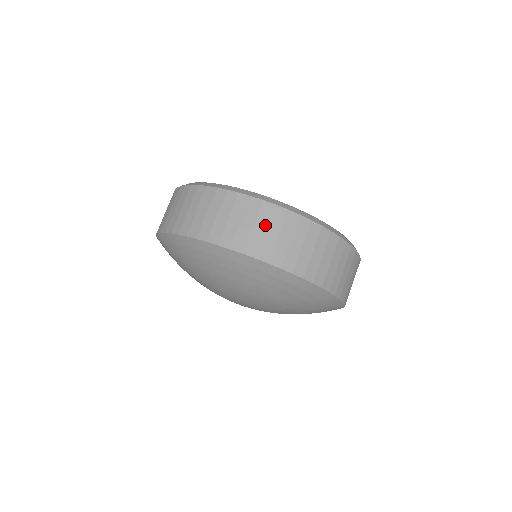
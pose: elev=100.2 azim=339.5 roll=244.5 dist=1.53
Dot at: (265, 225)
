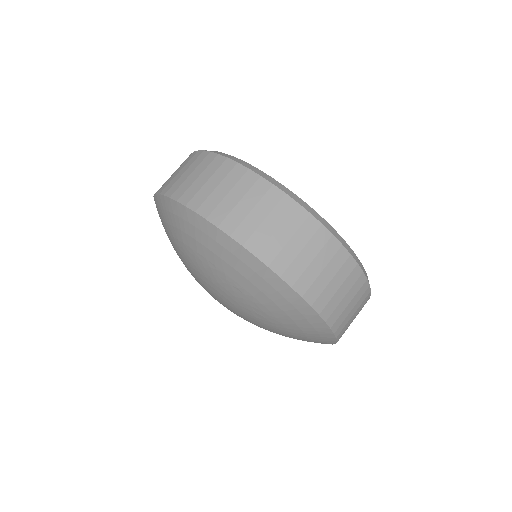
Dot at: (209, 176)
